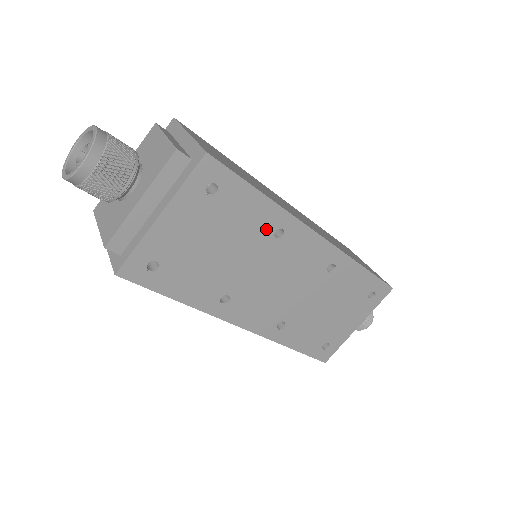
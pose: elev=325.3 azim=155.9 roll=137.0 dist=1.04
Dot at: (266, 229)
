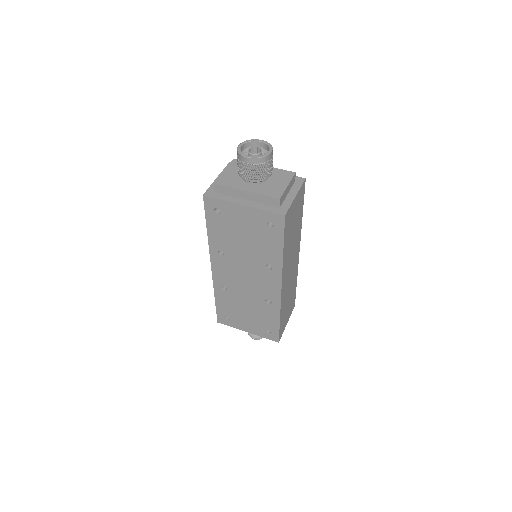
Dot at: (268, 259)
